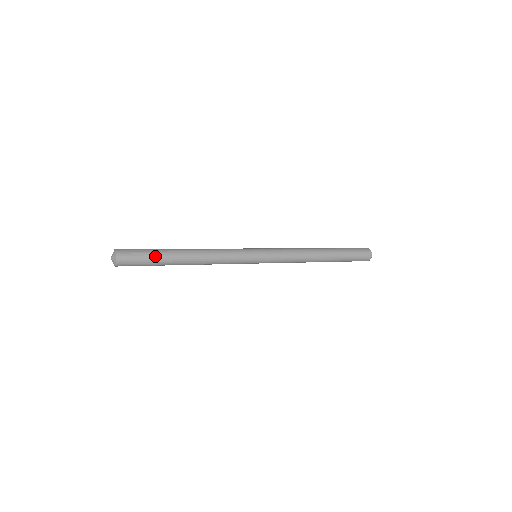
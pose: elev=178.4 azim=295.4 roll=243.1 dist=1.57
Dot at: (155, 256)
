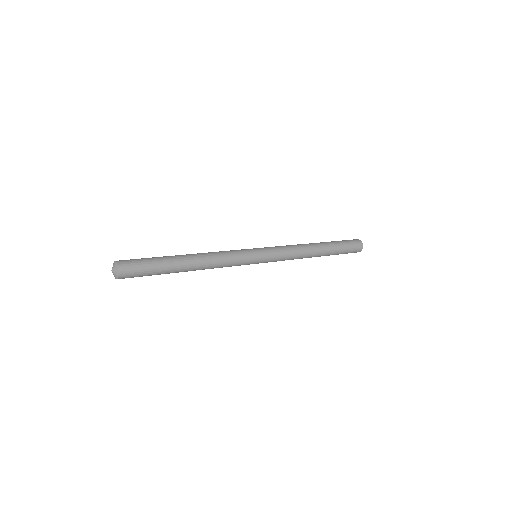
Dot at: (158, 266)
